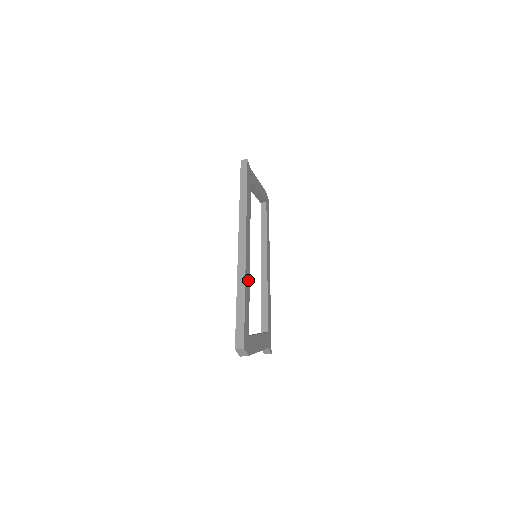
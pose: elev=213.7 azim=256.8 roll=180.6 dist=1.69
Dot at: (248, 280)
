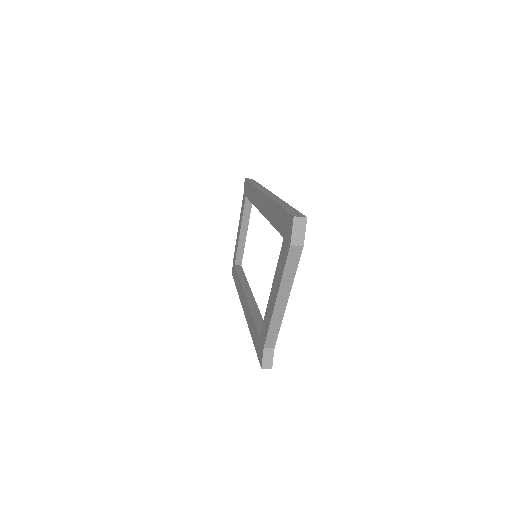
Dot at: occluded
